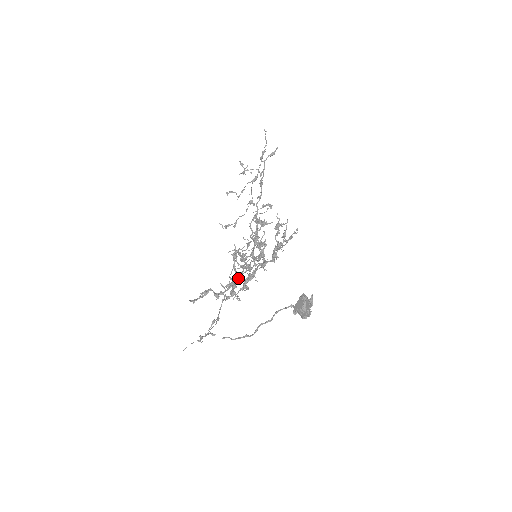
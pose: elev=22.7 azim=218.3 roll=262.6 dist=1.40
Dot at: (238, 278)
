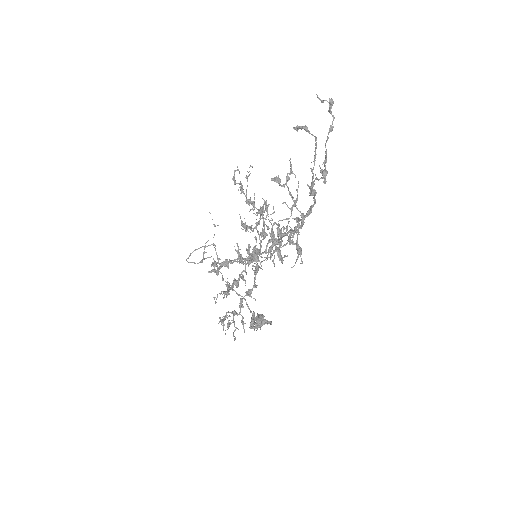
Dot at: occluded
